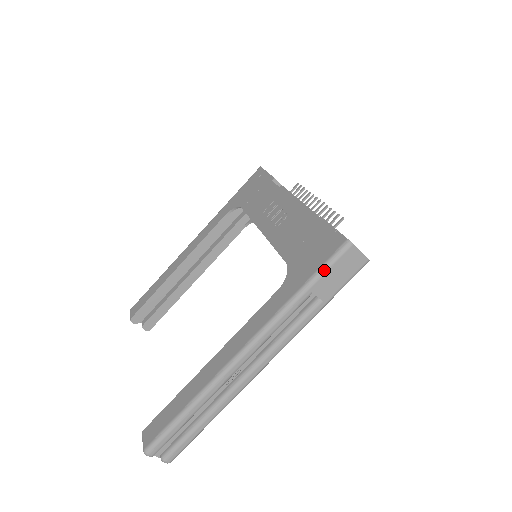
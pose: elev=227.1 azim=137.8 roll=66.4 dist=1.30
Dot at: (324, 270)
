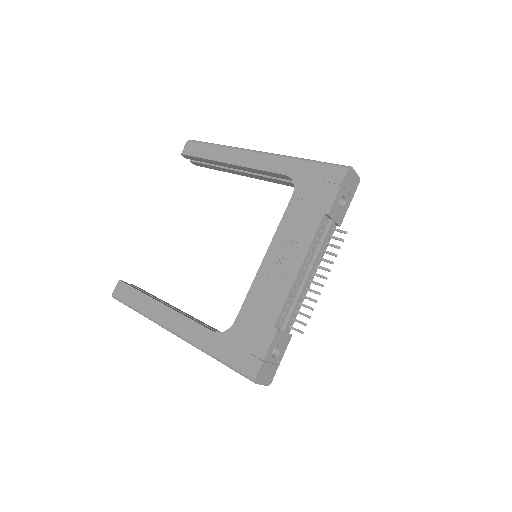
Dot at: (232, 369)
